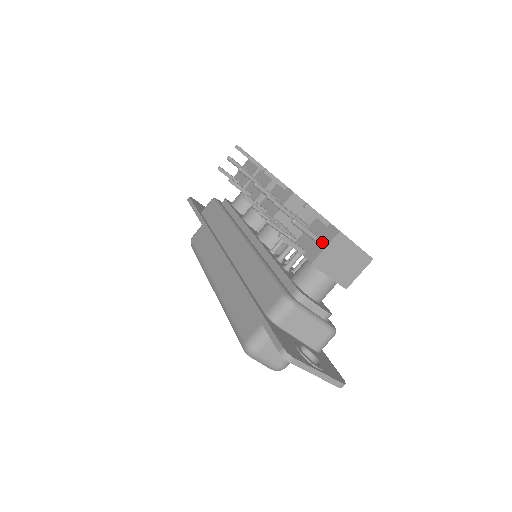
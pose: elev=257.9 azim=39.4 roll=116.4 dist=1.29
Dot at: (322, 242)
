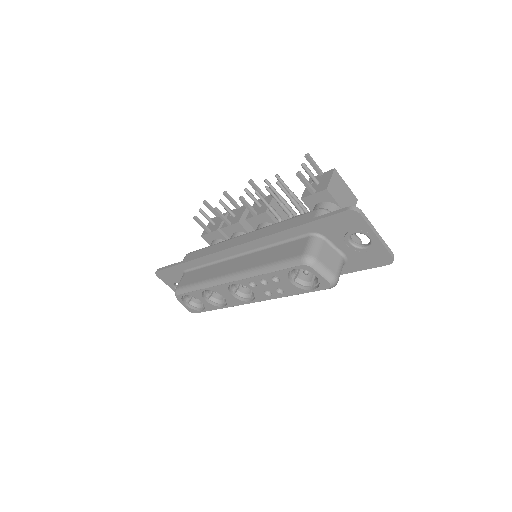
Dot at: (325, 180)
